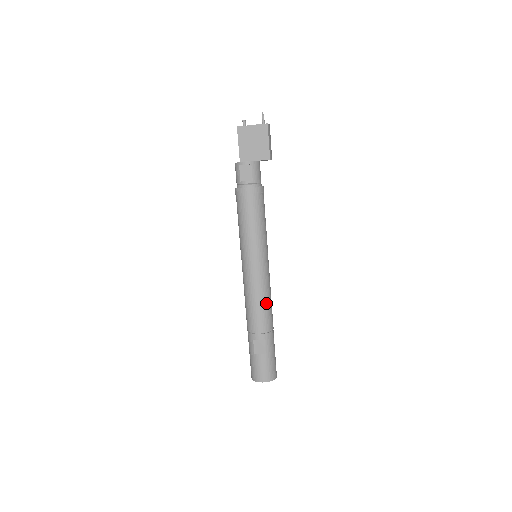
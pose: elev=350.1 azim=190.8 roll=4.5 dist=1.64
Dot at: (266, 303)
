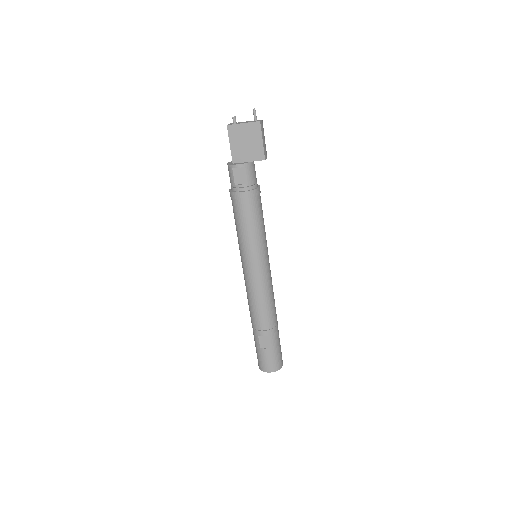
Dot at: (269, 302)
